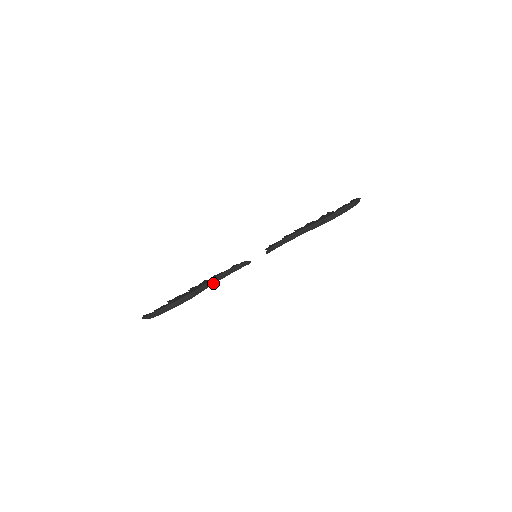
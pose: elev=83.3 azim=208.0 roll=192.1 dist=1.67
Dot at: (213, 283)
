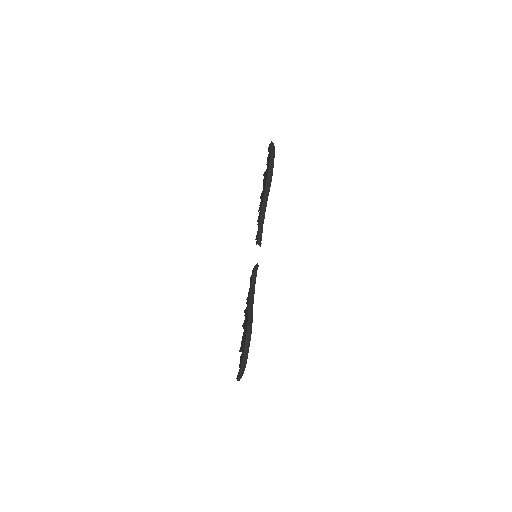
Dot at: (252, 305)
